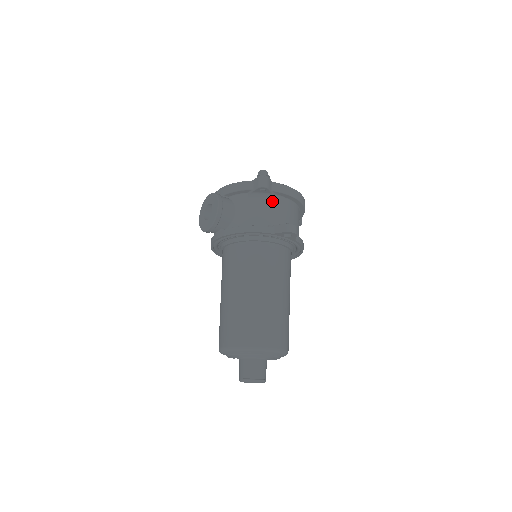
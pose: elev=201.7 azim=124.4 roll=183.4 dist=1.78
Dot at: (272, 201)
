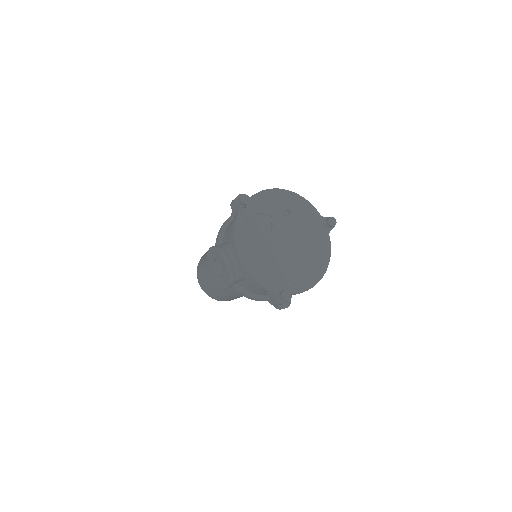
Dot at: occluded
